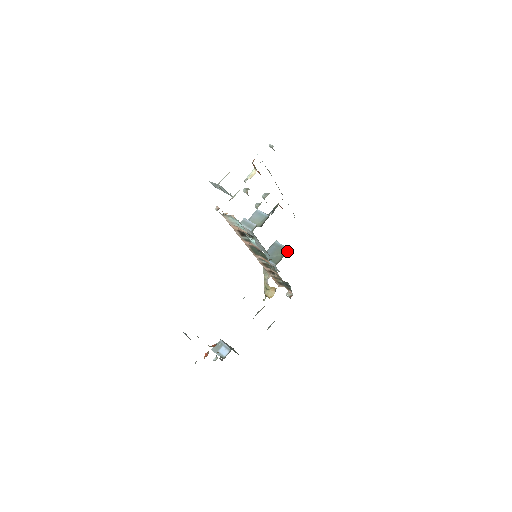
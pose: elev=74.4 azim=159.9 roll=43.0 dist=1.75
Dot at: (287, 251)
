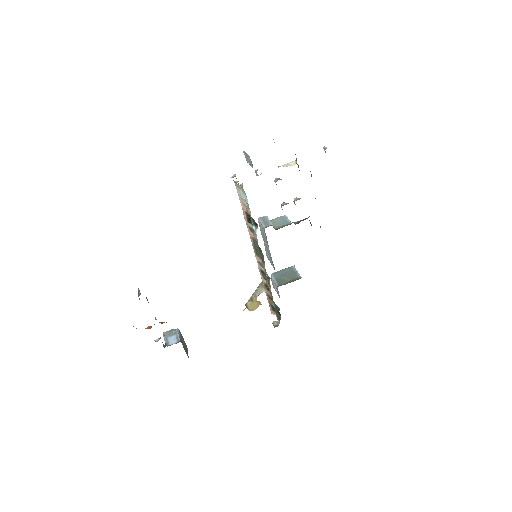
Dot at: (298, 279)
